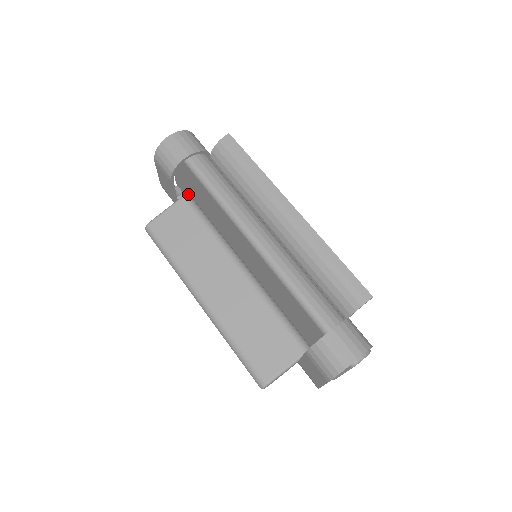
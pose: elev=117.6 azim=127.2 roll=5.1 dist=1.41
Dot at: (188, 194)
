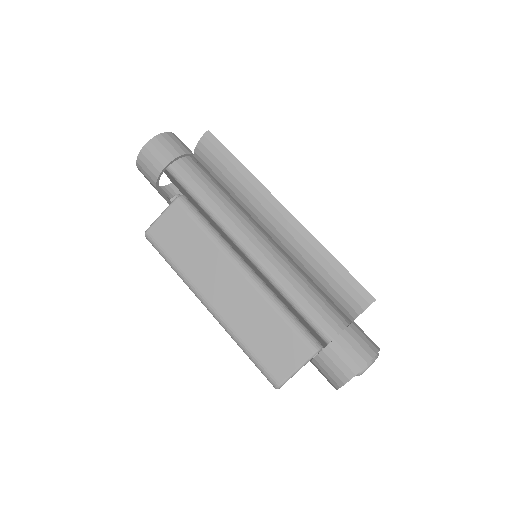
Dot at: occluded
